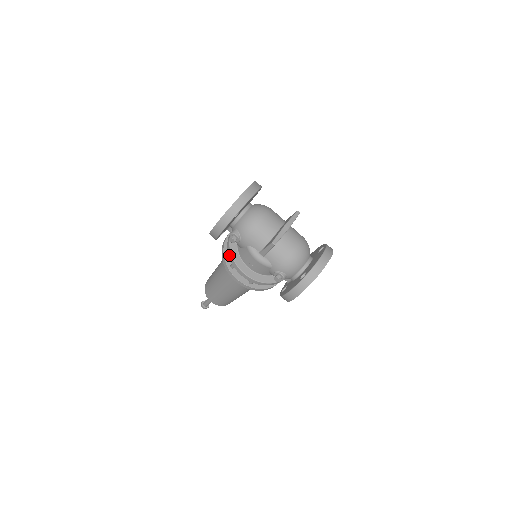
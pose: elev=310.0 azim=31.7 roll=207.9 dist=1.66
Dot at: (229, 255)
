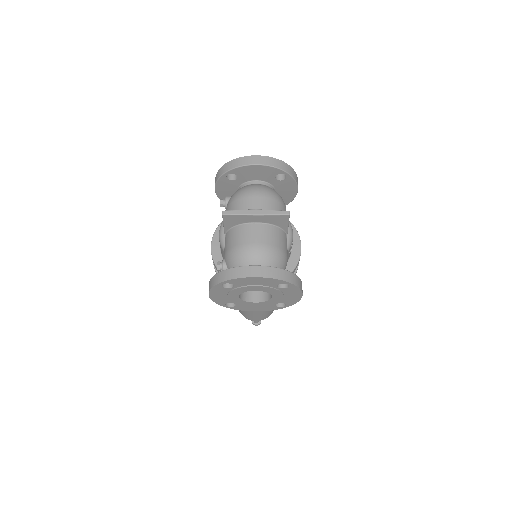
Dot at: occluded
